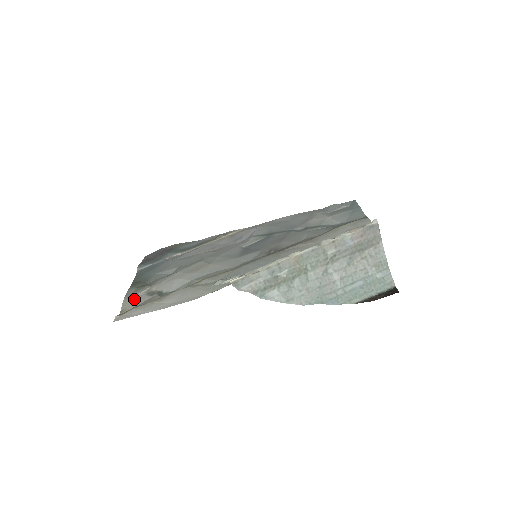
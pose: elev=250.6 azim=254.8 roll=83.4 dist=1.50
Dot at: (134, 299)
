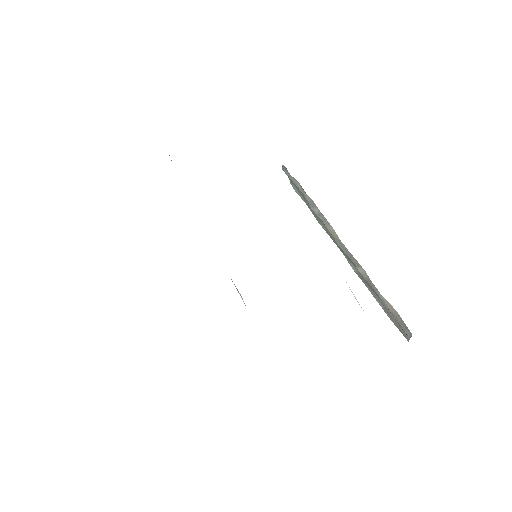
Dot at: occluded
